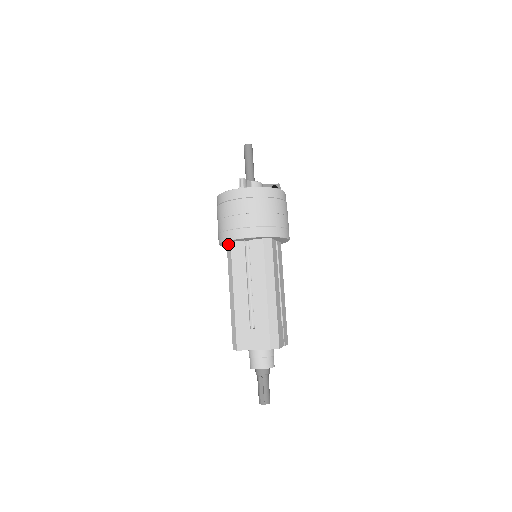
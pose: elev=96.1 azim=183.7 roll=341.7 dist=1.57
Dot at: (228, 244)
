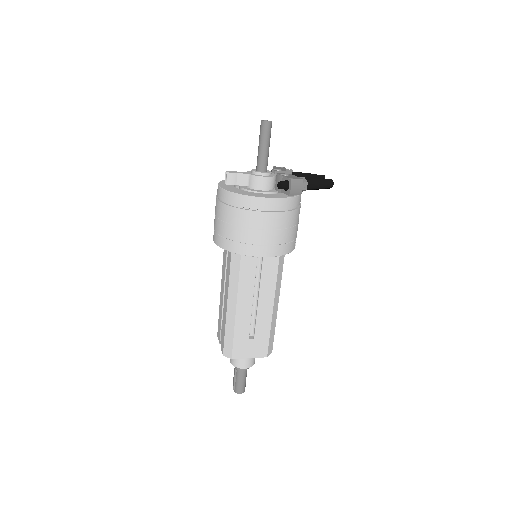
Dot at: occluded
